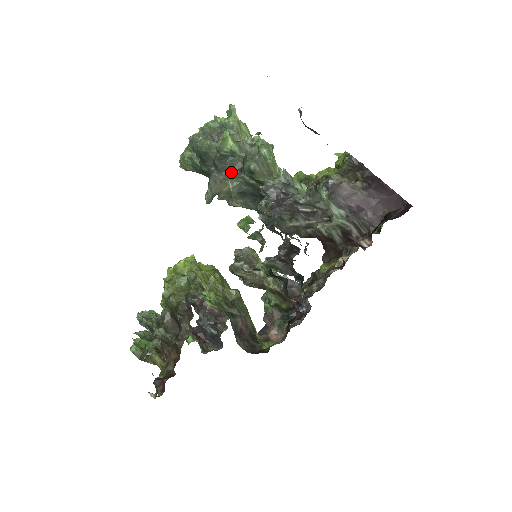
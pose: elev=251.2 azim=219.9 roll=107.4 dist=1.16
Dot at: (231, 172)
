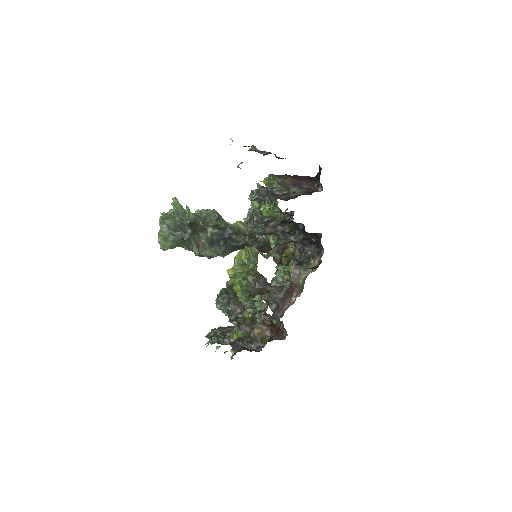
Dot at: (199, 231)
